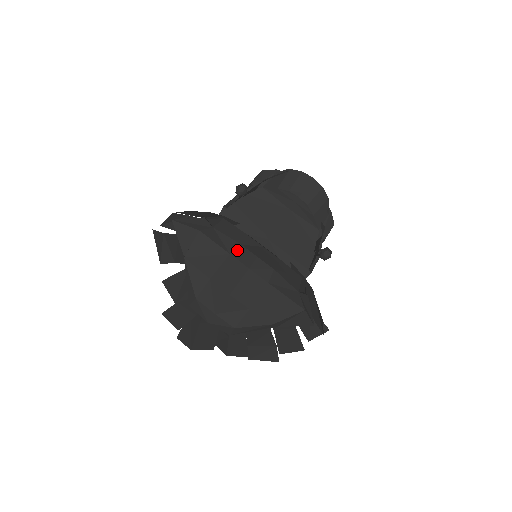
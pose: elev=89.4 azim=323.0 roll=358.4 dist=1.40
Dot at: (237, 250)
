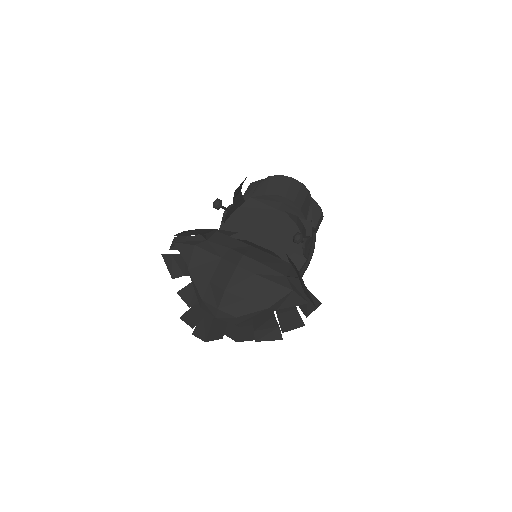
Dot at: (227, 253)
